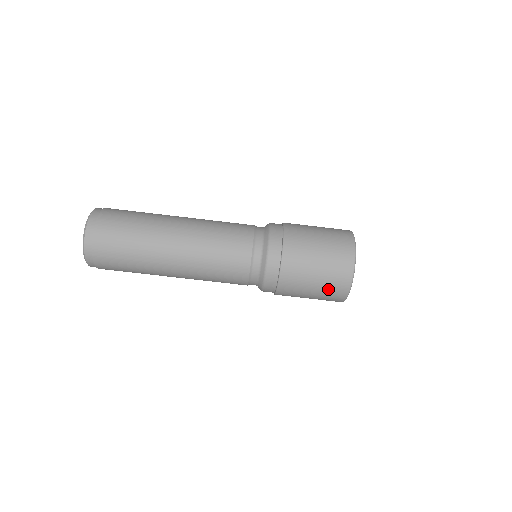
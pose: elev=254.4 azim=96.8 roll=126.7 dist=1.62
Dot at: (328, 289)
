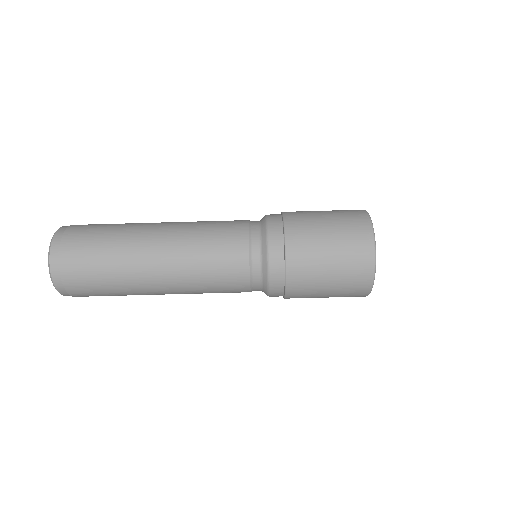
Dot at: (348, 272)
